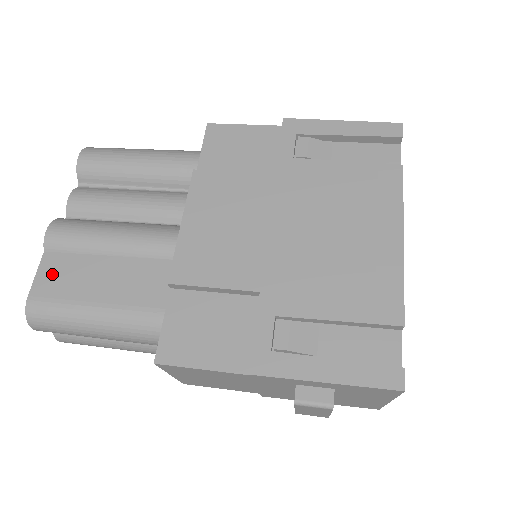
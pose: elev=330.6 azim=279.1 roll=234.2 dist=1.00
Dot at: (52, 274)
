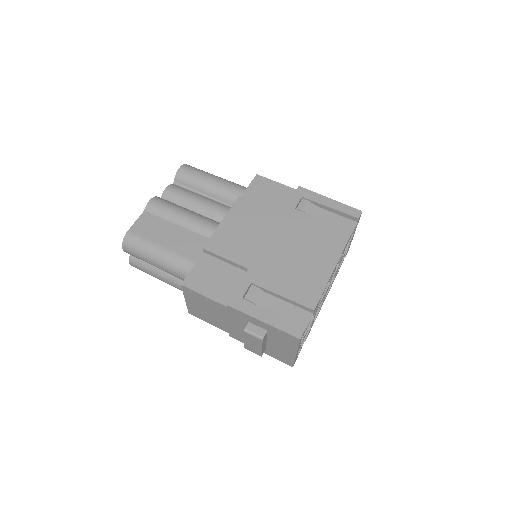
Dot at: (144, 224)
